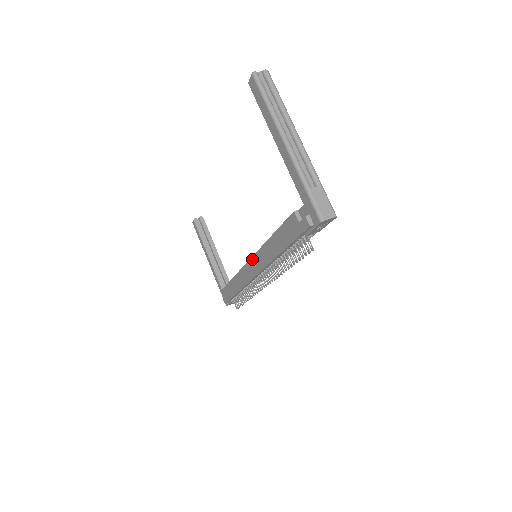
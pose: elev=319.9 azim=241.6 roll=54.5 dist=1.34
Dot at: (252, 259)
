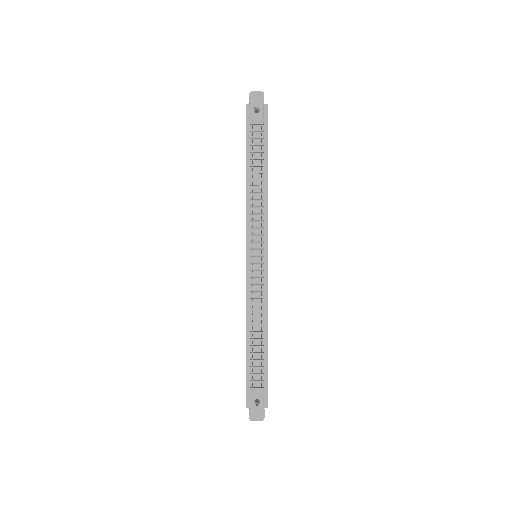
Dot at: occluded
